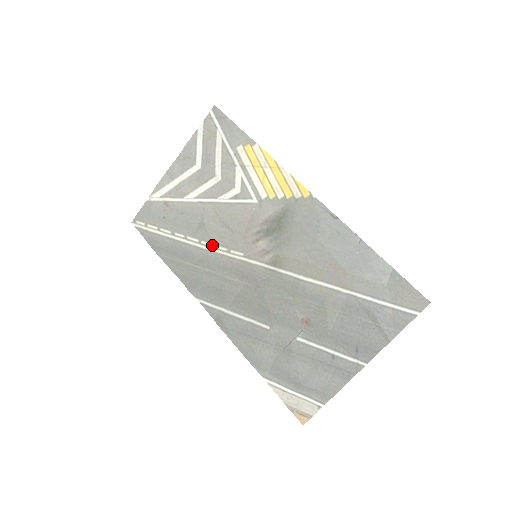
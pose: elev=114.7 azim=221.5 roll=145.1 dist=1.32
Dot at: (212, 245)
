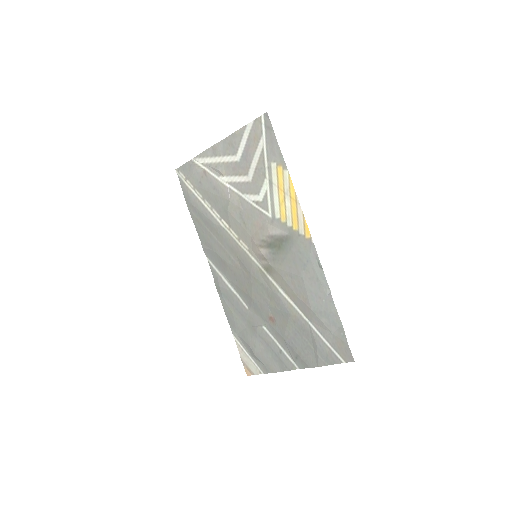
Dot at: (228, 227)
